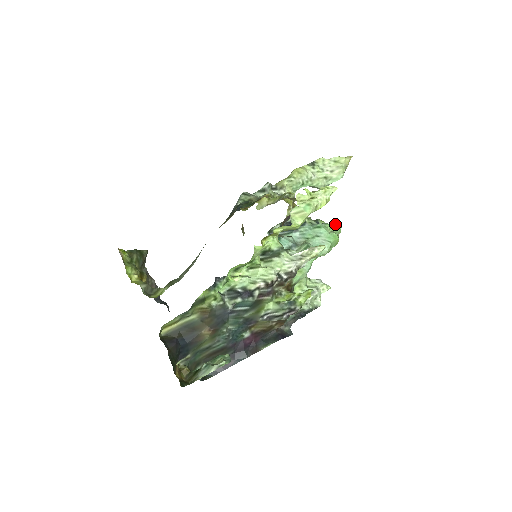
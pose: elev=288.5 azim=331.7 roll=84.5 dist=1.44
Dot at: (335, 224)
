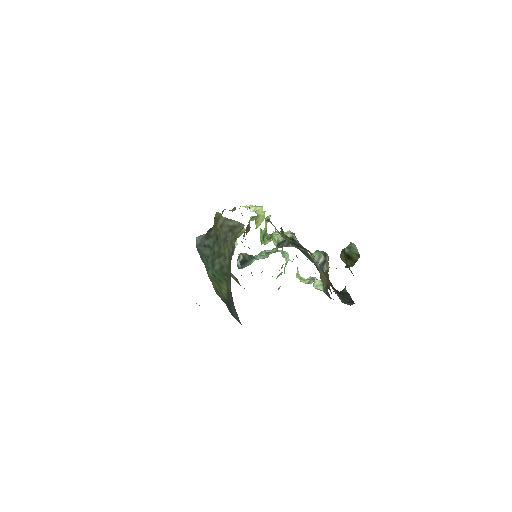
Dot at: occluded
